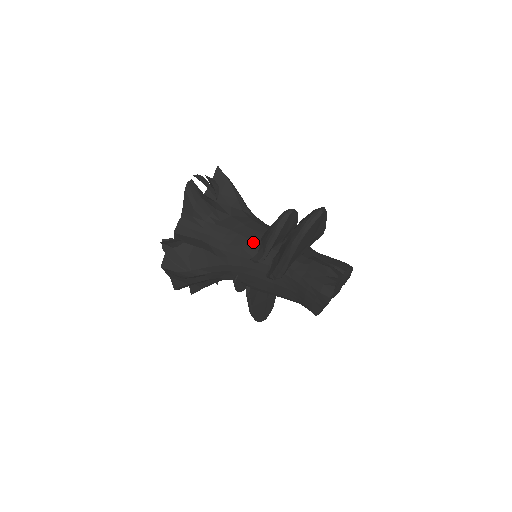
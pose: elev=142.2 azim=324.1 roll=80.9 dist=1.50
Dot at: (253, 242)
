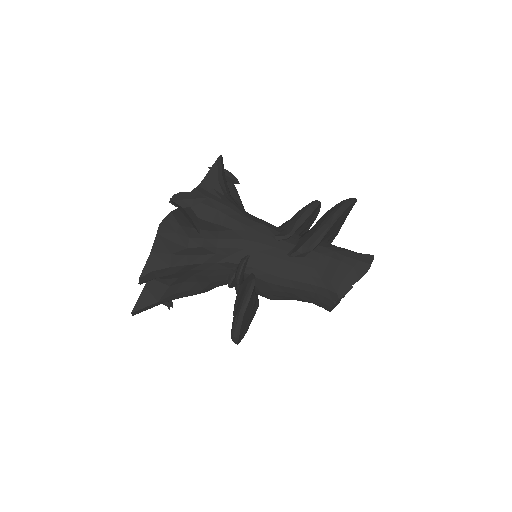
Dot at: (273, 225)
